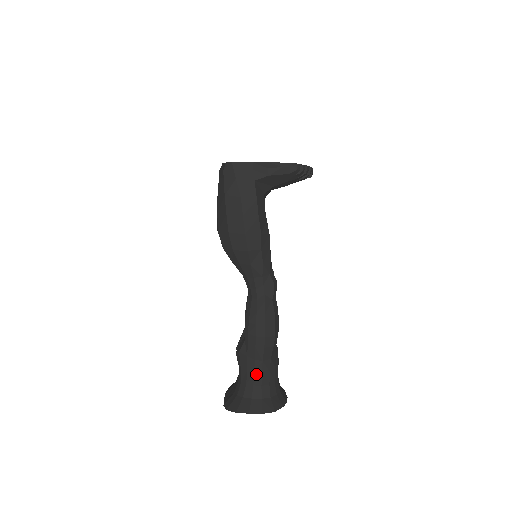
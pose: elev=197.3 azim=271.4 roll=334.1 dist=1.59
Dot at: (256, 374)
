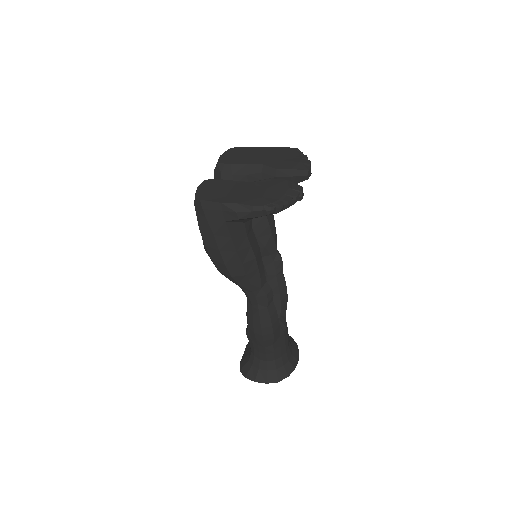
Dot at: (261, 353)
